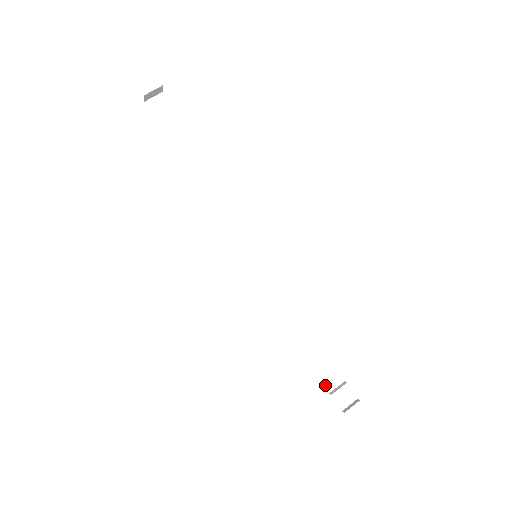
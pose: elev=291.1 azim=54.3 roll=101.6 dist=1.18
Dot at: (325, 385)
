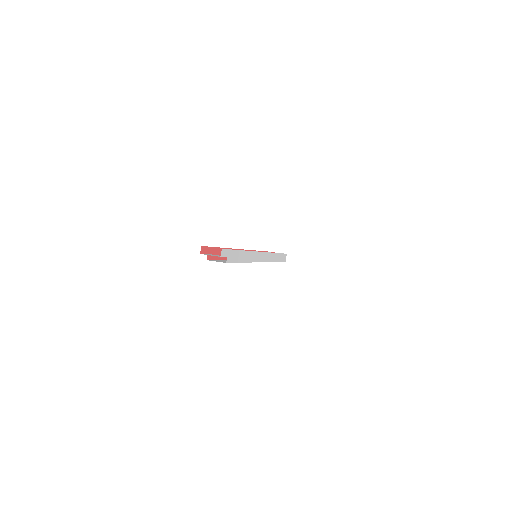
Dot at: (211, 260)
